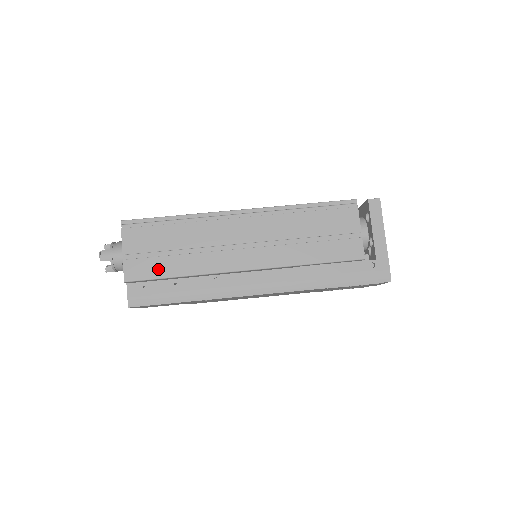
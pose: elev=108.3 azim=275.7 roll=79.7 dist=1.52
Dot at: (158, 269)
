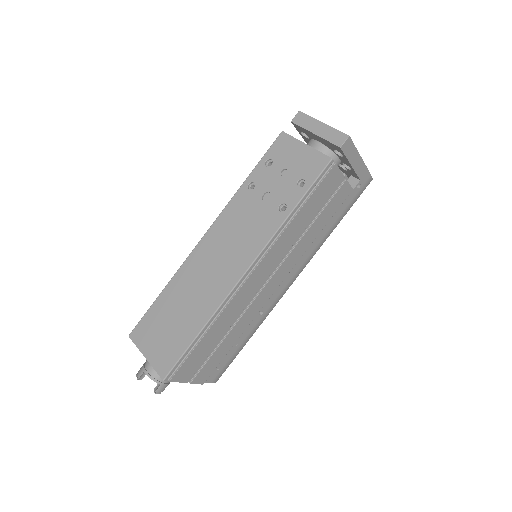
Dot at: (219, 357)
